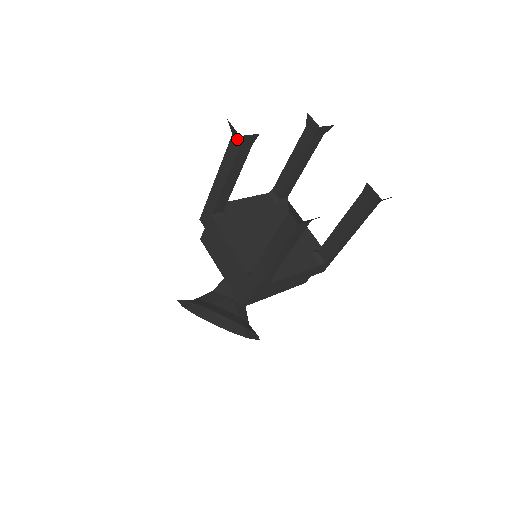
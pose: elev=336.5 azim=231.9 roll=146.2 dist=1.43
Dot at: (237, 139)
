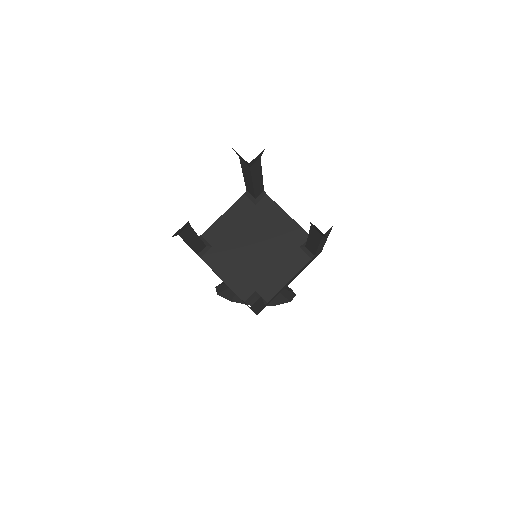
Dot at: occluded
